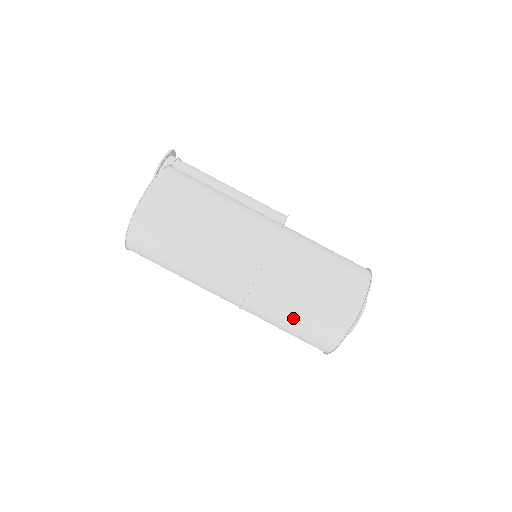
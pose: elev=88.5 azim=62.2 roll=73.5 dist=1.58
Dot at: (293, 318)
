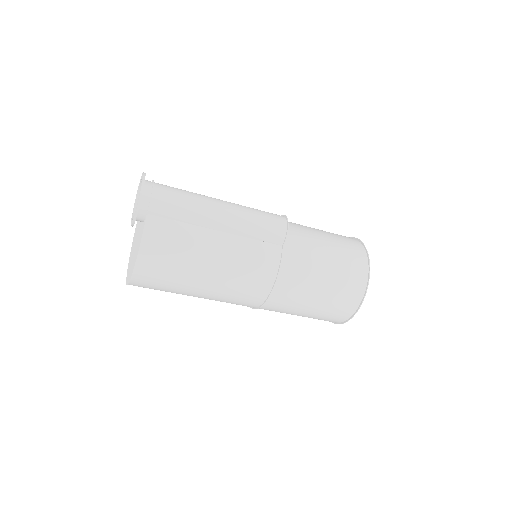
Dot at: occluded
